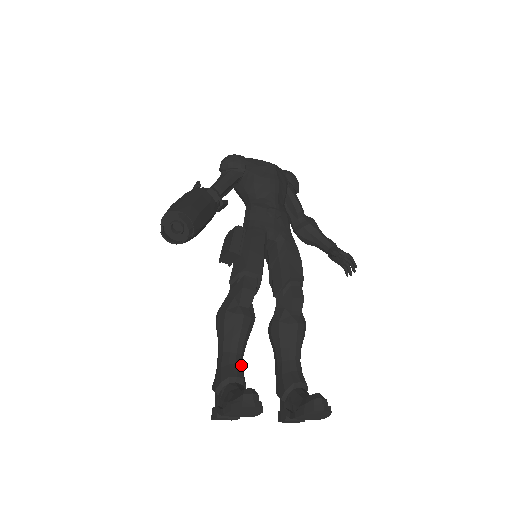
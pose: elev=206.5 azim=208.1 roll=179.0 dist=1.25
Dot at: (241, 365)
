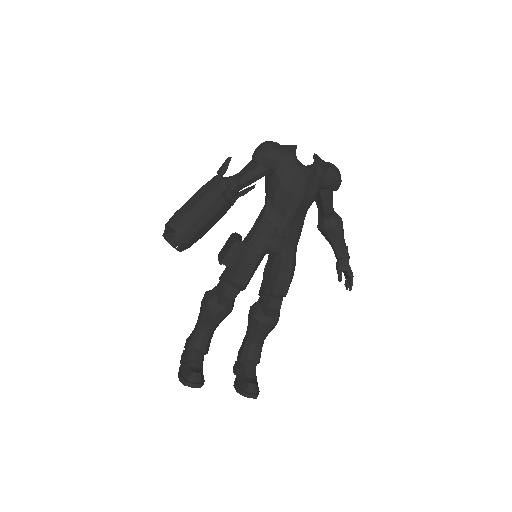
Dot at: (208, 339)
